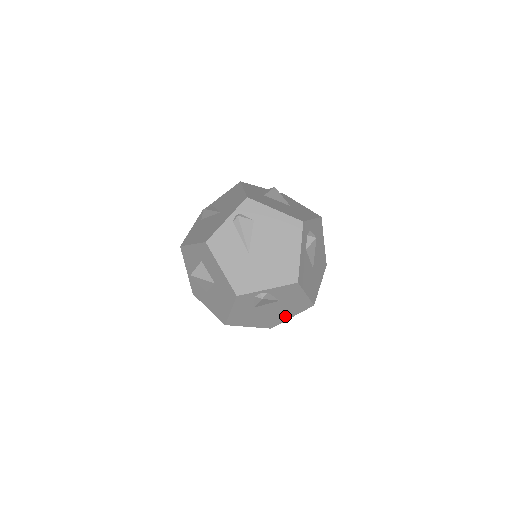
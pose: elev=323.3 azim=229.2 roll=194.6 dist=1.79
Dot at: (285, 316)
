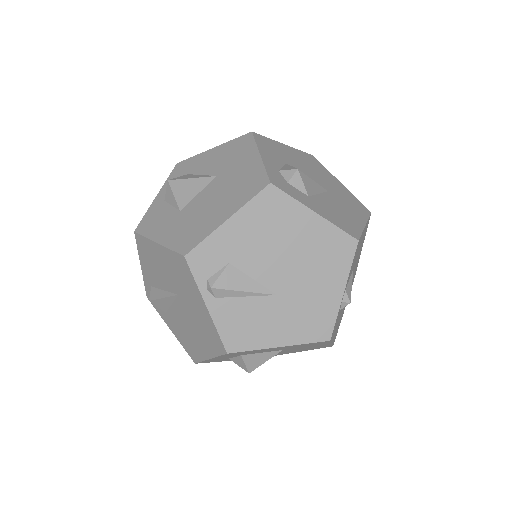
Dot at: (359, 257)
